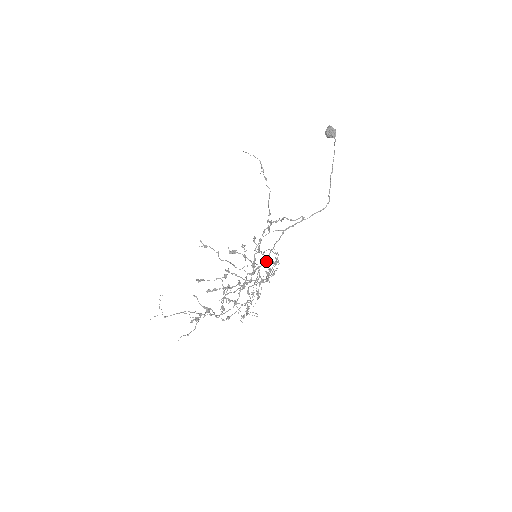
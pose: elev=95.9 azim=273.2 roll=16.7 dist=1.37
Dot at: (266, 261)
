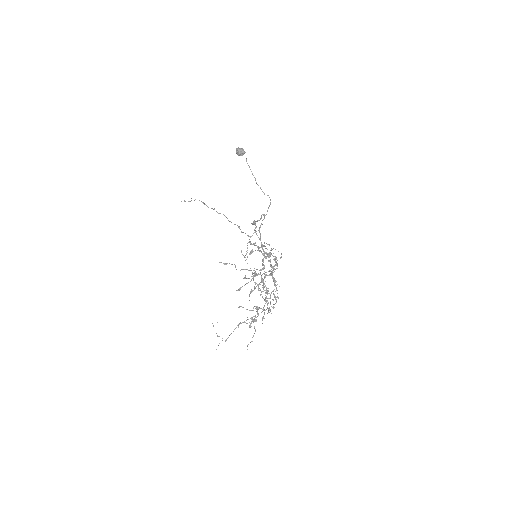
Dot at: occluded
